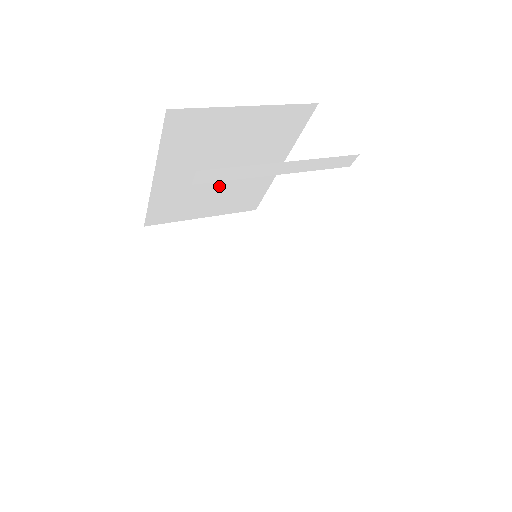
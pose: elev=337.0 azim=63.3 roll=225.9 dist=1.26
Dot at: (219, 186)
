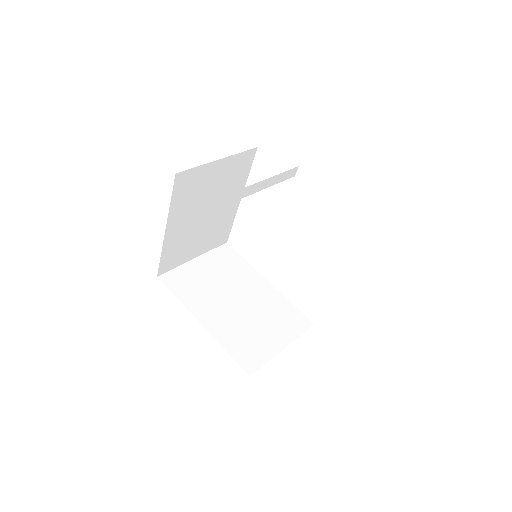
Dot at: (204, 227)
